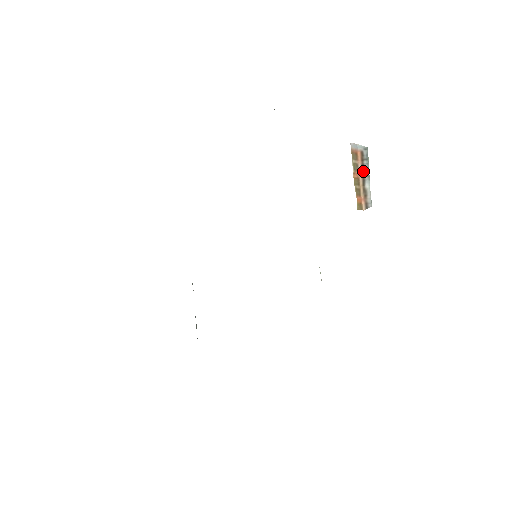
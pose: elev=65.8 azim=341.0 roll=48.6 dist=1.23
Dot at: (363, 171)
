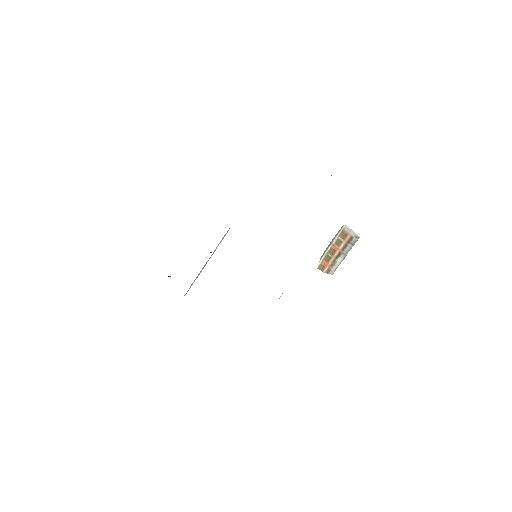
Dot at: (343, 249)
